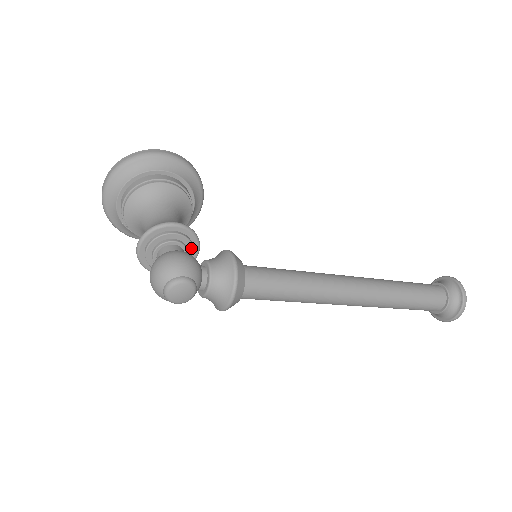
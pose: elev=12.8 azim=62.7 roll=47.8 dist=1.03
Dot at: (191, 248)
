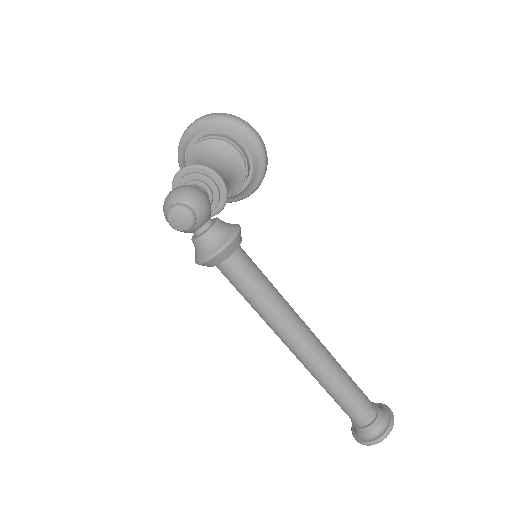
Dot at: (215, 204)
